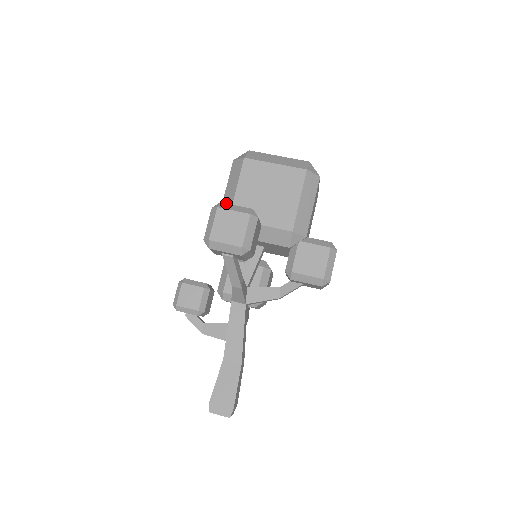
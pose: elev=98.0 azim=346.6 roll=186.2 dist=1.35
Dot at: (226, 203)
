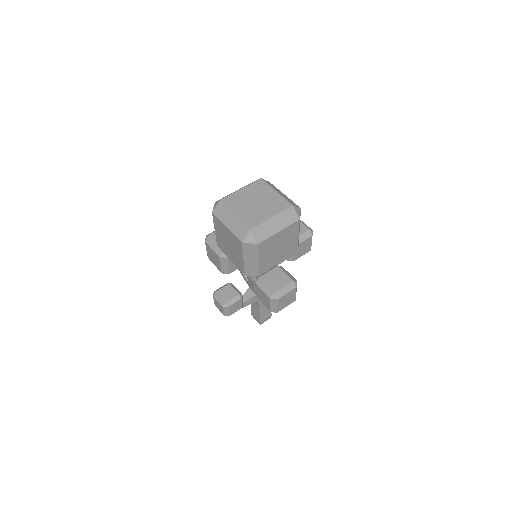
Dot at: (250, 268)
